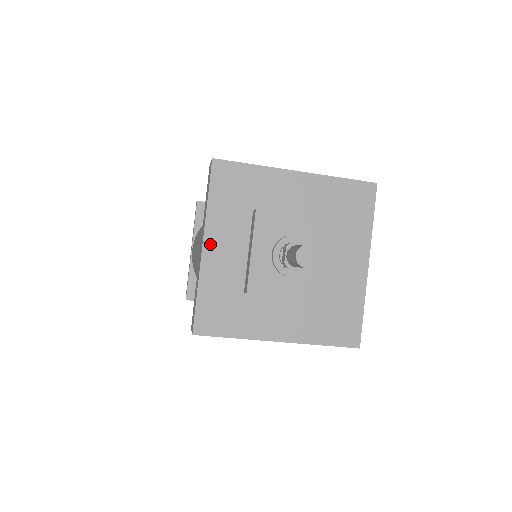
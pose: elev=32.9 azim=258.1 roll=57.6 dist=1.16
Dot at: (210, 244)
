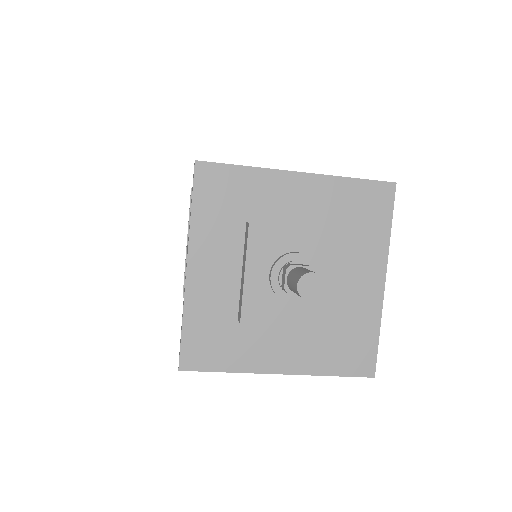
Dot at: (196, 264)
